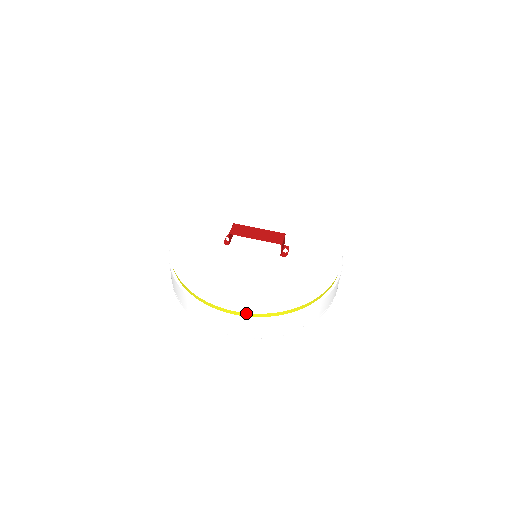
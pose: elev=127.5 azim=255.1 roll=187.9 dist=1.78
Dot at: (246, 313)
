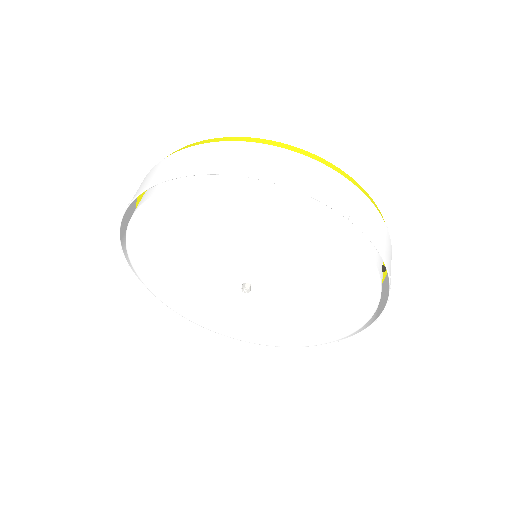
Dot at: (262, 140)
